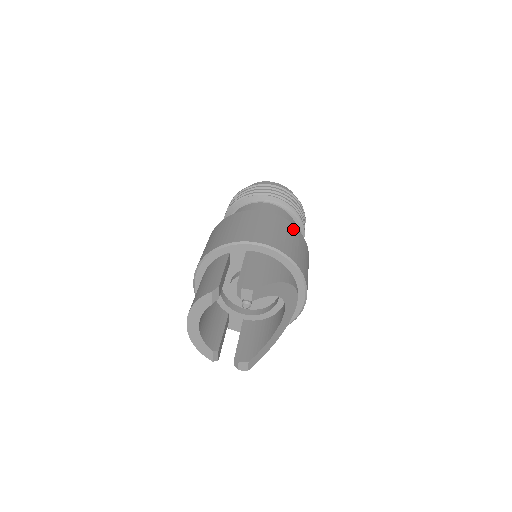
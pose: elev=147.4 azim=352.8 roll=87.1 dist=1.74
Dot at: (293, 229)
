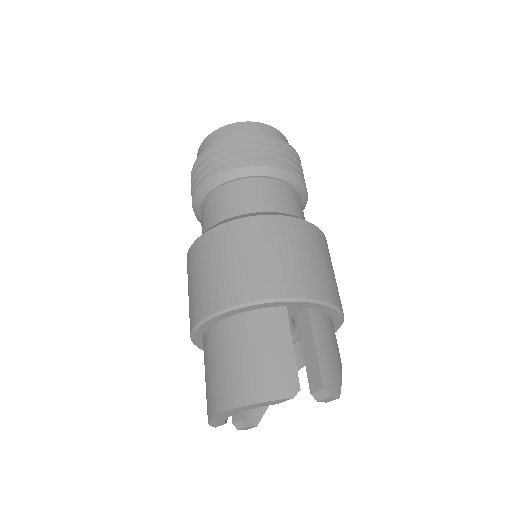
Dot at: occluded
